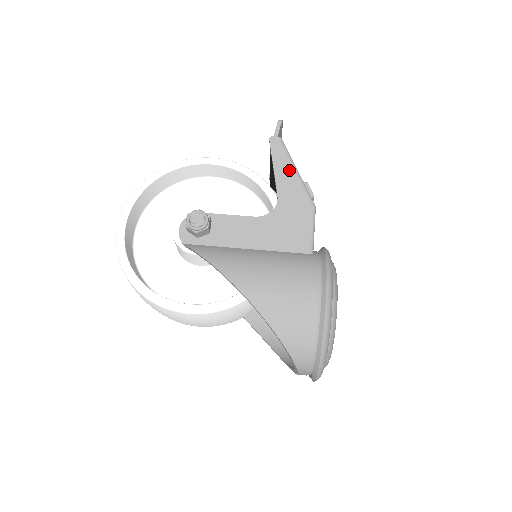
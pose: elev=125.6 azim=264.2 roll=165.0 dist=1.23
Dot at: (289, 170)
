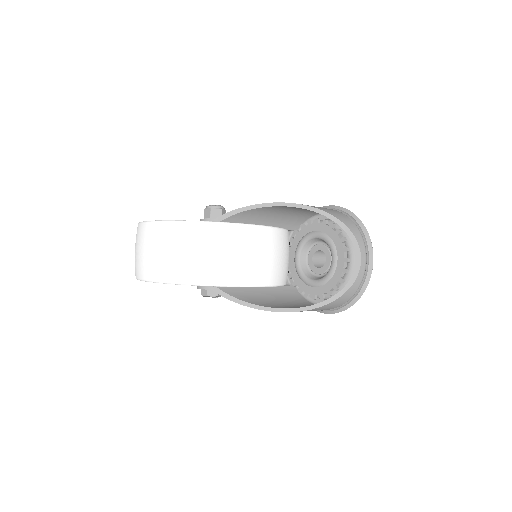
Dot at: occluded
